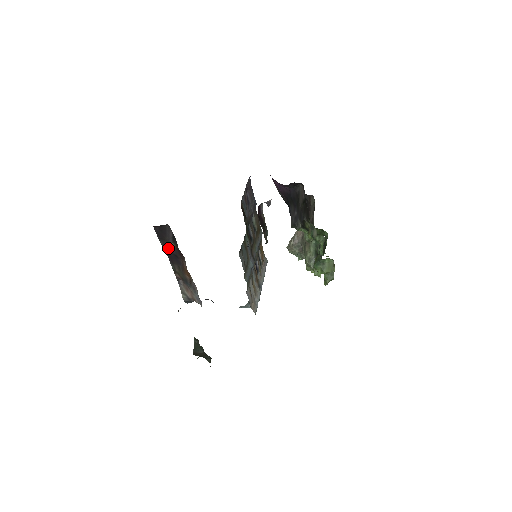
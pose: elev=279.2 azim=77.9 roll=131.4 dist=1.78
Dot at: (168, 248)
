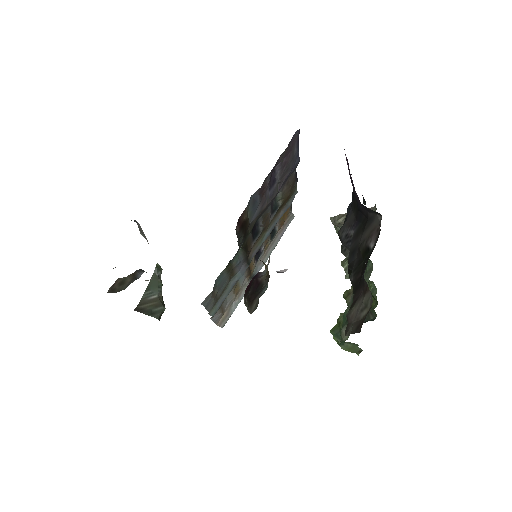
Dot at: occluded
